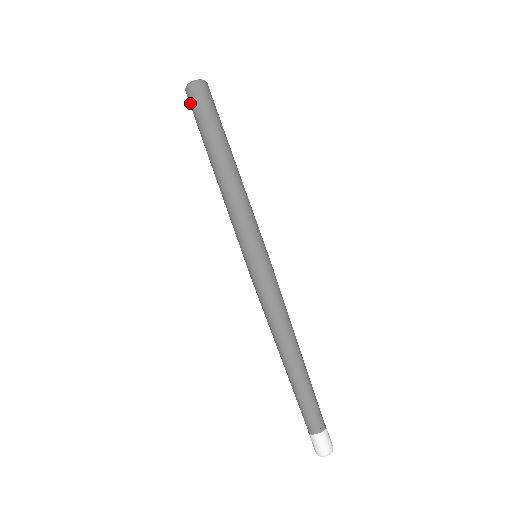
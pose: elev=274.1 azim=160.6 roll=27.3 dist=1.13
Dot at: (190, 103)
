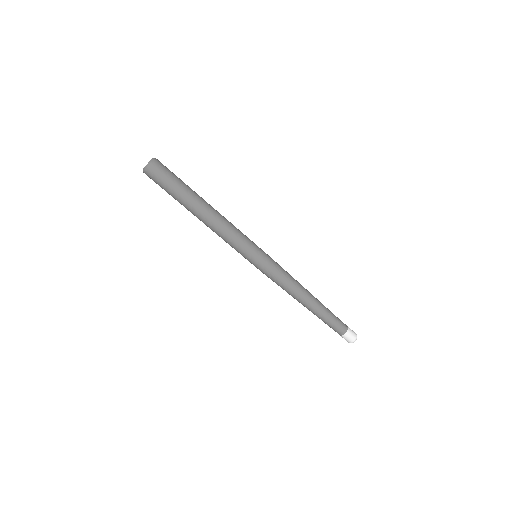
Dot at: (155, 178)
